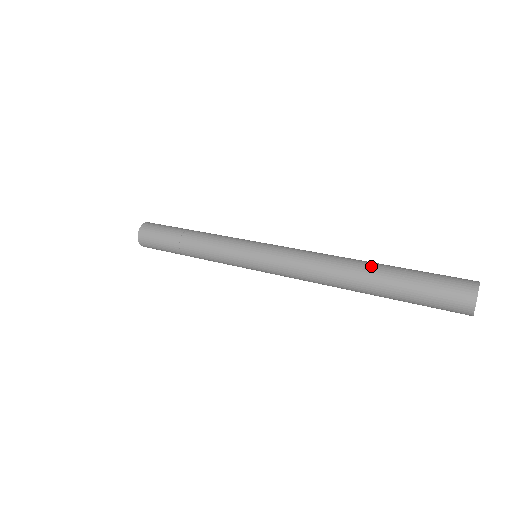
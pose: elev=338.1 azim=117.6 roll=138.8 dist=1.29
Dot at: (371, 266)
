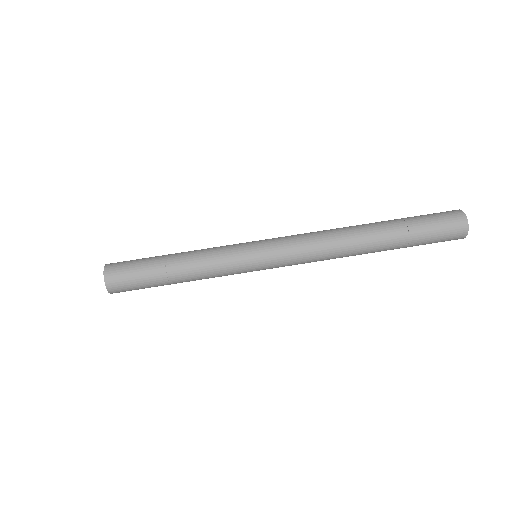
Dot at: (379, 249)
